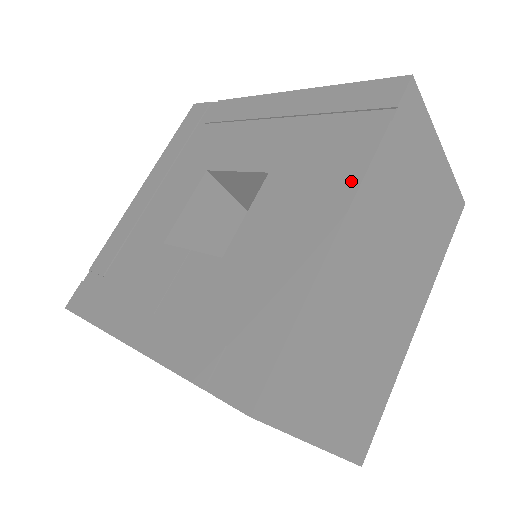
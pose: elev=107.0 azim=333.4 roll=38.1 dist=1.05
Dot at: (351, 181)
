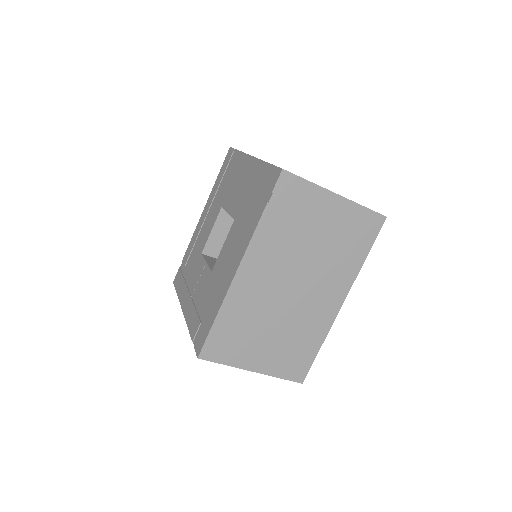
Dot at: (247, 240)
